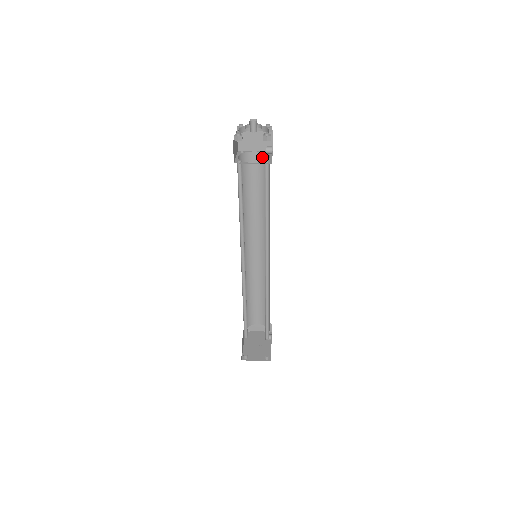
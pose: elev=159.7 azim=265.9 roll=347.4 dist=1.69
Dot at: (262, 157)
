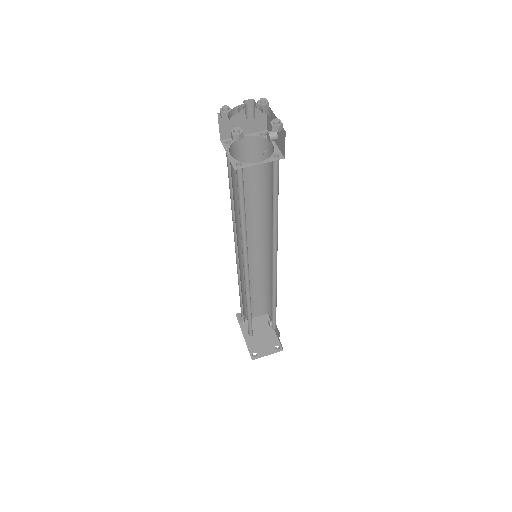
Dot at: (255, 142)
